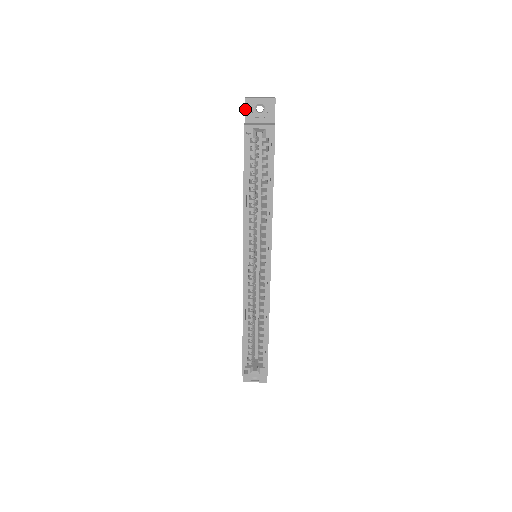
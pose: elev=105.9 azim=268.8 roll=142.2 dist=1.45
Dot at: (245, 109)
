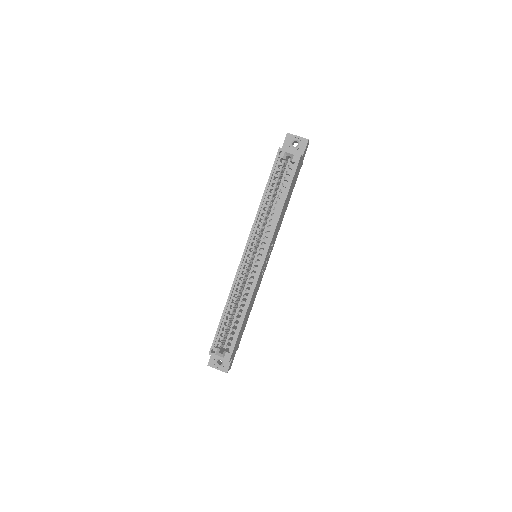
Dot at: (285, 140)
